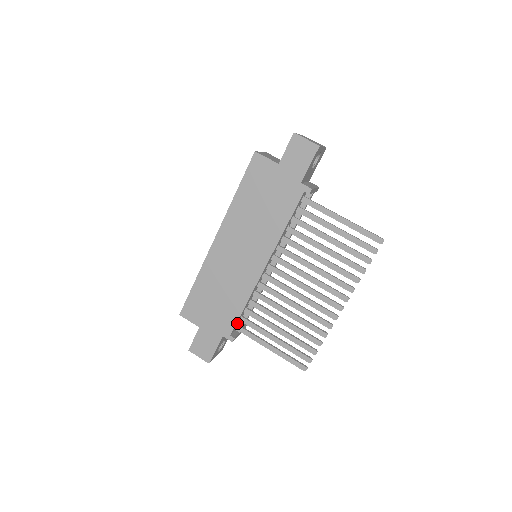
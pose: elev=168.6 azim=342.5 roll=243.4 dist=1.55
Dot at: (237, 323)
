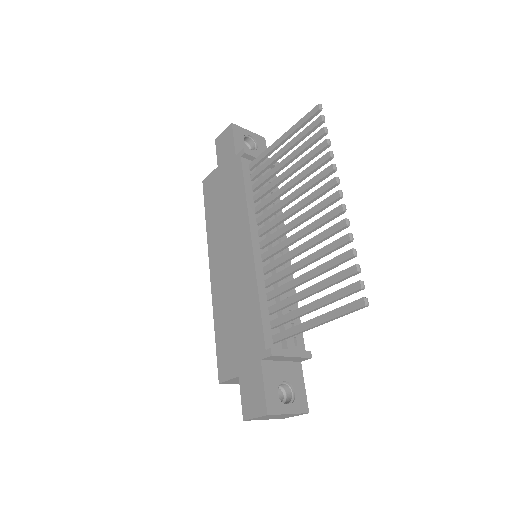
Dot at: (269, 333)
